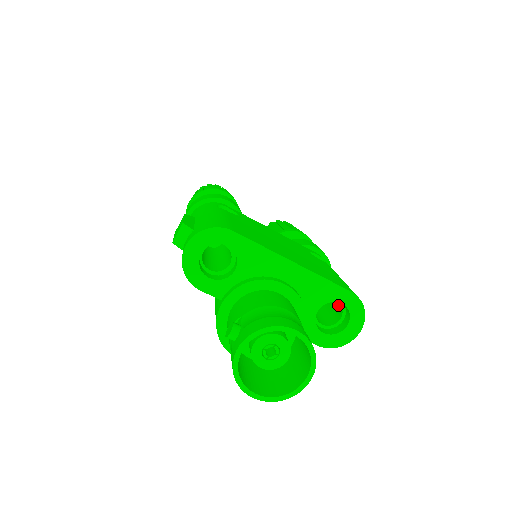
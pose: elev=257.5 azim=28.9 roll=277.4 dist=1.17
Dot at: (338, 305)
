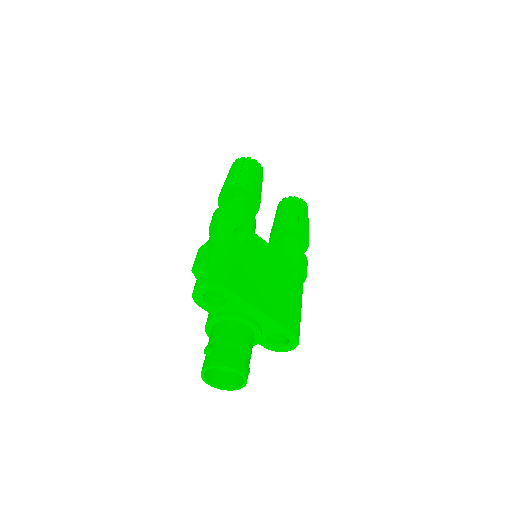
Dot at: occluded
